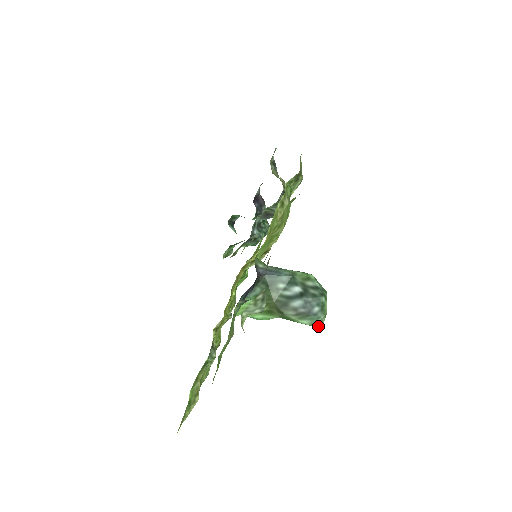
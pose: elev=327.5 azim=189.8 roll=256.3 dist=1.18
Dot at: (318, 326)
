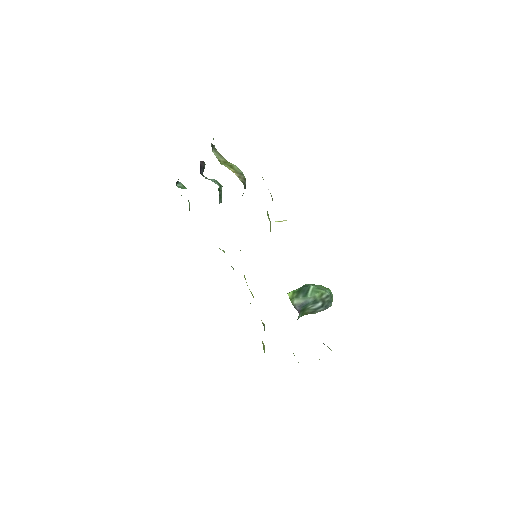
Dot at: occluded
